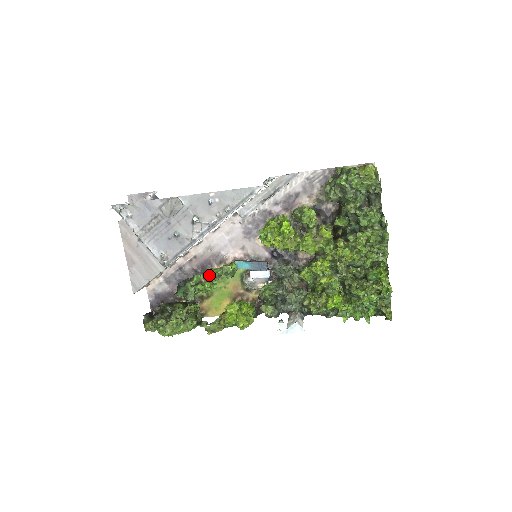
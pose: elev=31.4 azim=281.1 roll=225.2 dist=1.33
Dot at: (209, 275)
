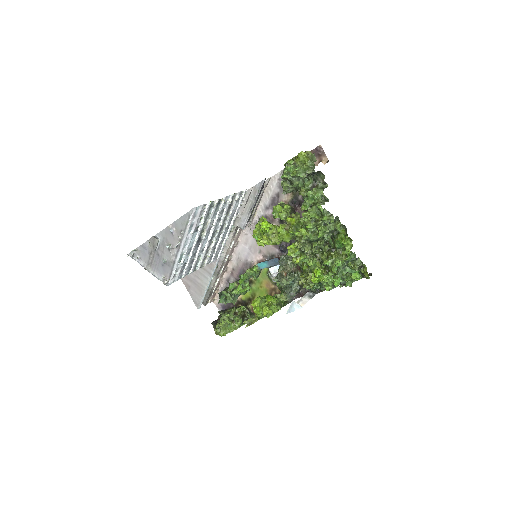
Dot at: (239, 281)
